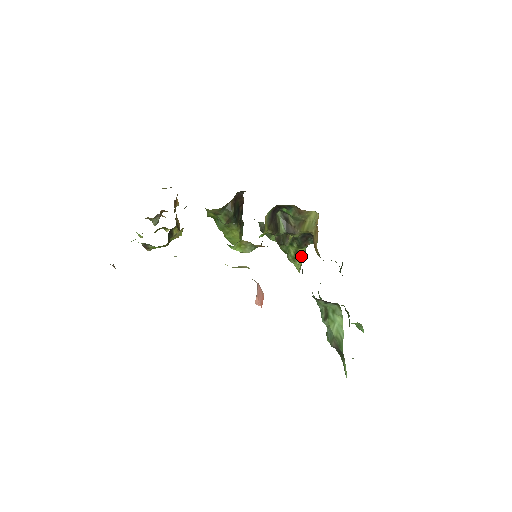
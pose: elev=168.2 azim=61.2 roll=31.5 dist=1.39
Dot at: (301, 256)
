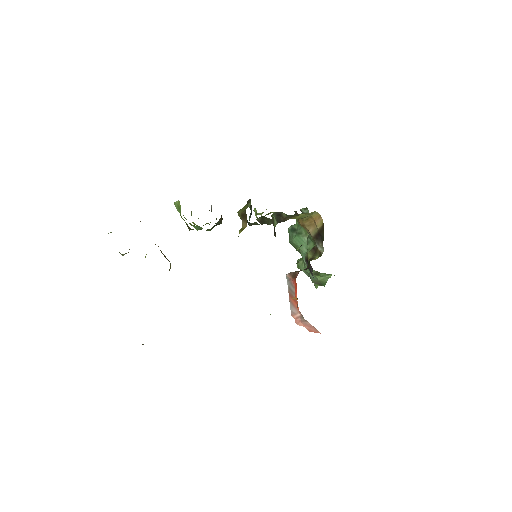
Dot at: (269, 213)
